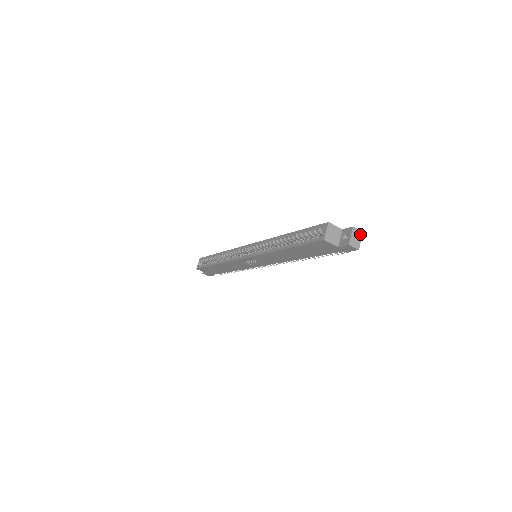
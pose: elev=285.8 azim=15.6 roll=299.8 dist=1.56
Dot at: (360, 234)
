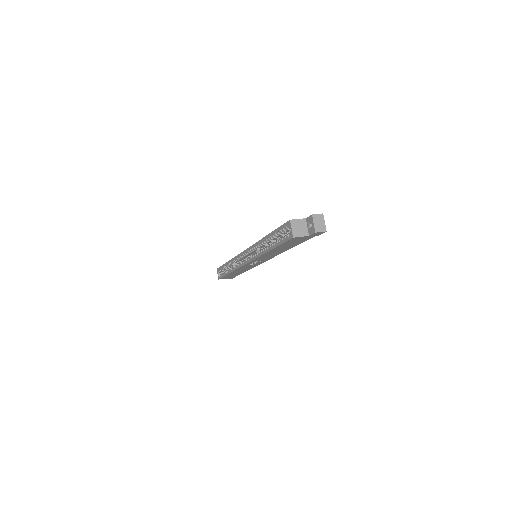
Dot at: (321, 217)
